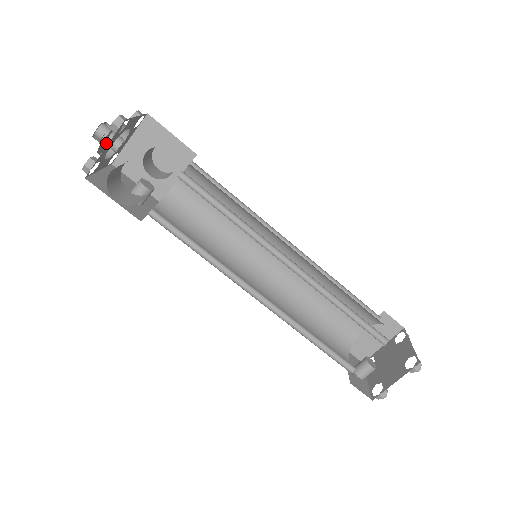
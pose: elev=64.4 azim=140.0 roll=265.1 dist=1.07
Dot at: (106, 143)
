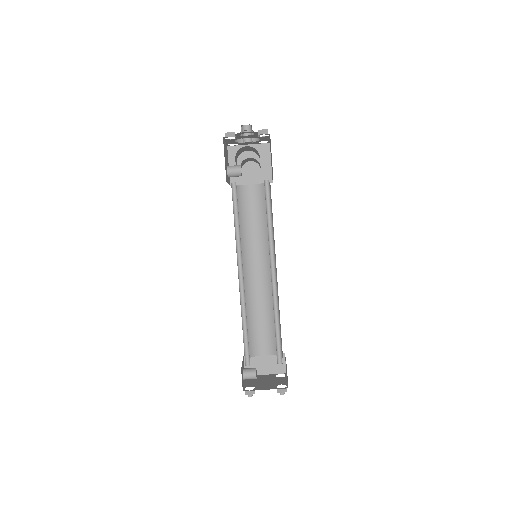
Dot at: (244, 134)
